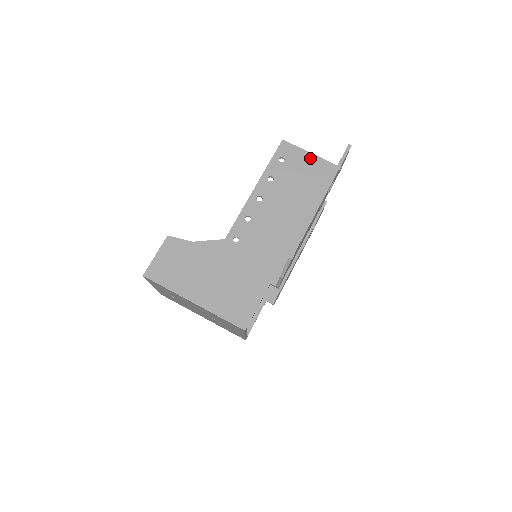
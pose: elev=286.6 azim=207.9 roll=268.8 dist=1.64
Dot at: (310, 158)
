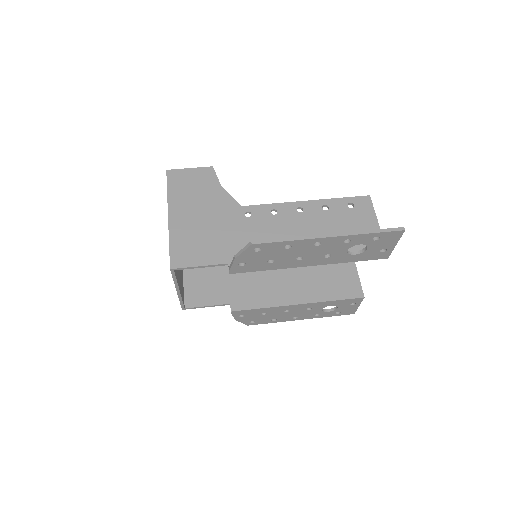
Dot at: (373, 226)
